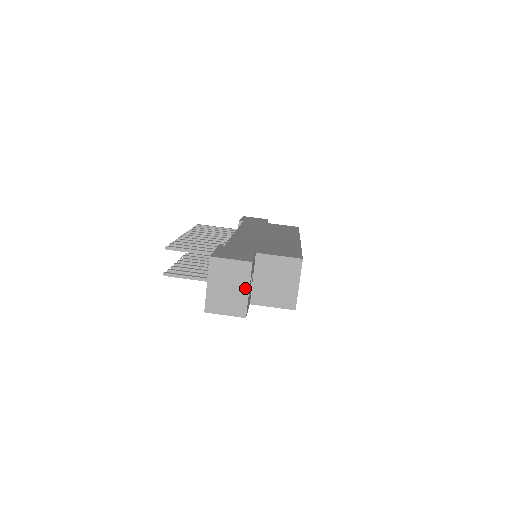
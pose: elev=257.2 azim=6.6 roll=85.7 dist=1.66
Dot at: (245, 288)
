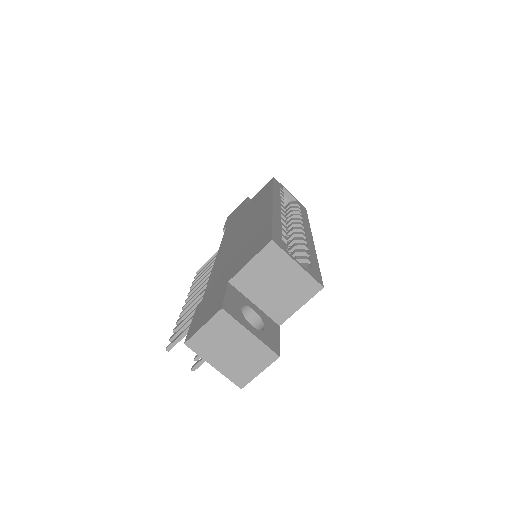
Dot at: (246, 335)
